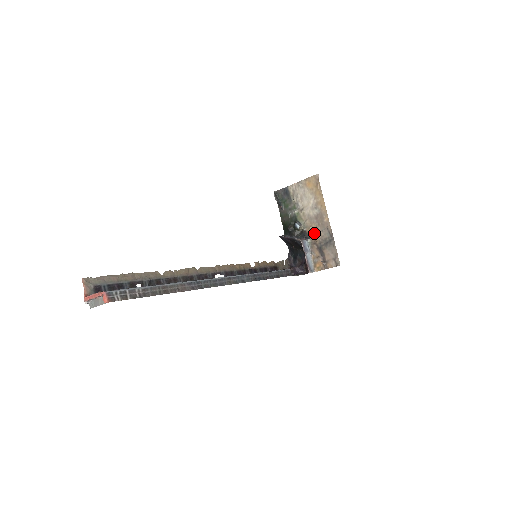
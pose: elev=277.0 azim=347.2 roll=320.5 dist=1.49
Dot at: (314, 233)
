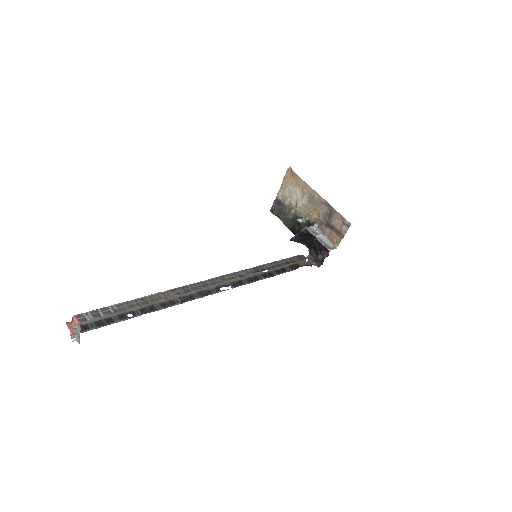
Dot at: (315, 216)
